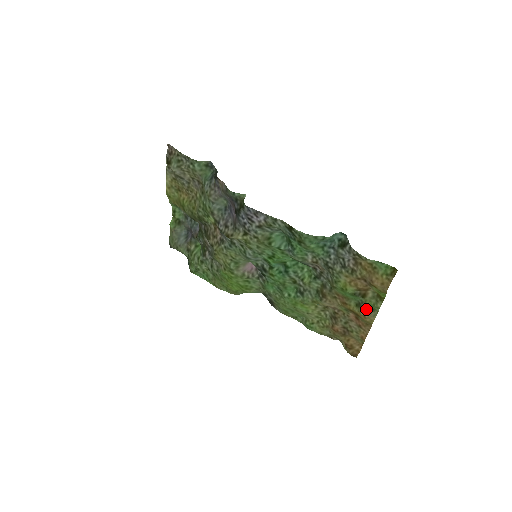
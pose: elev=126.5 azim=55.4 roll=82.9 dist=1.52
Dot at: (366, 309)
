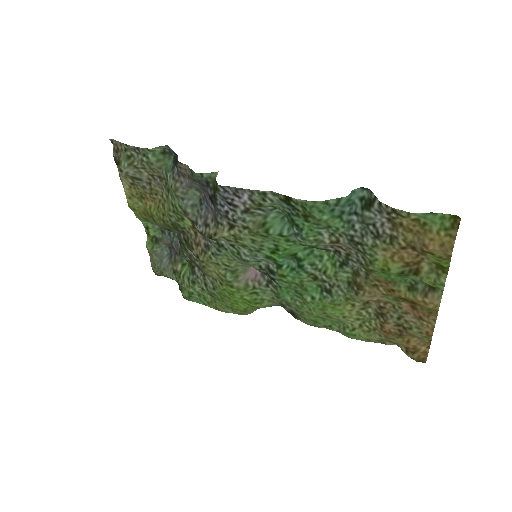
Dot at: (424, 291)
